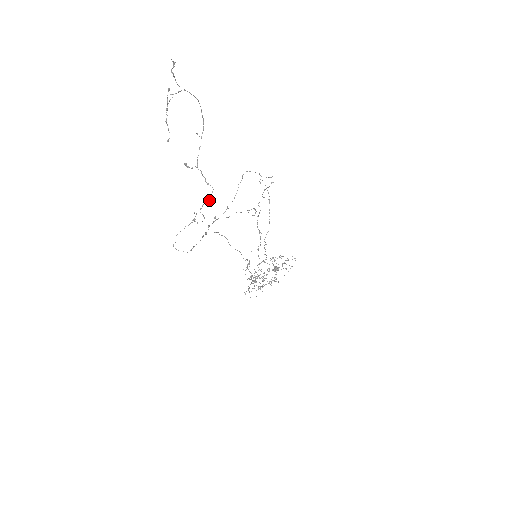
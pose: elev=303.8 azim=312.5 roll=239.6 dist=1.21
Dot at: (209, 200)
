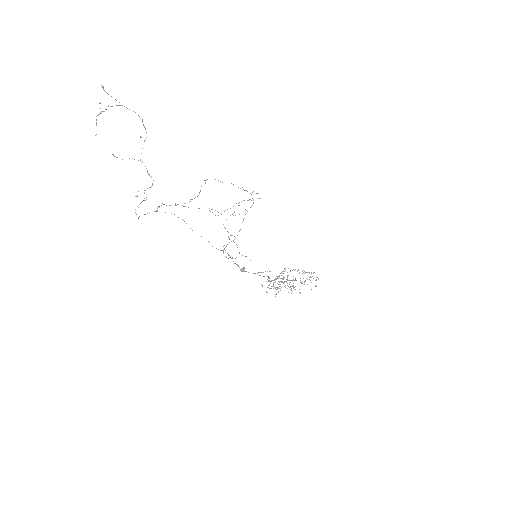
Dot at: occluded
